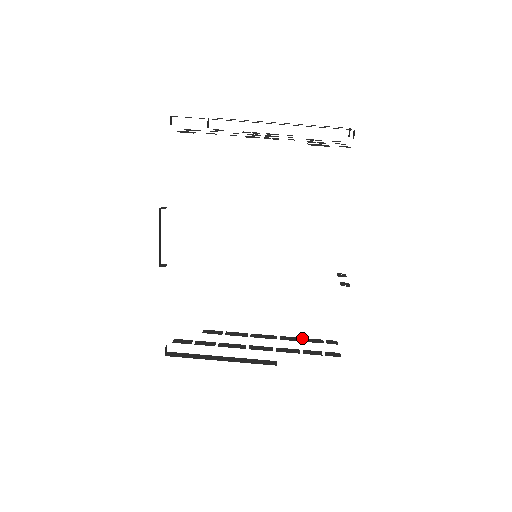
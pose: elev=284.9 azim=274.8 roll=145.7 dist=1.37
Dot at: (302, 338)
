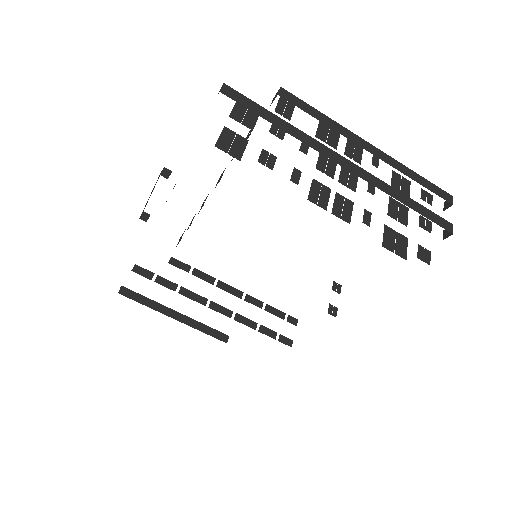
Dot at: (267, 305)
